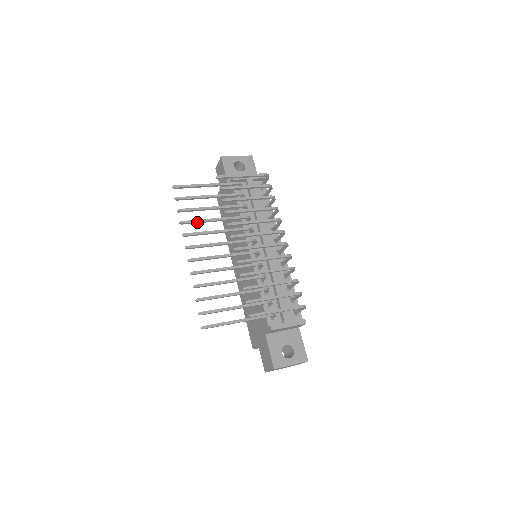
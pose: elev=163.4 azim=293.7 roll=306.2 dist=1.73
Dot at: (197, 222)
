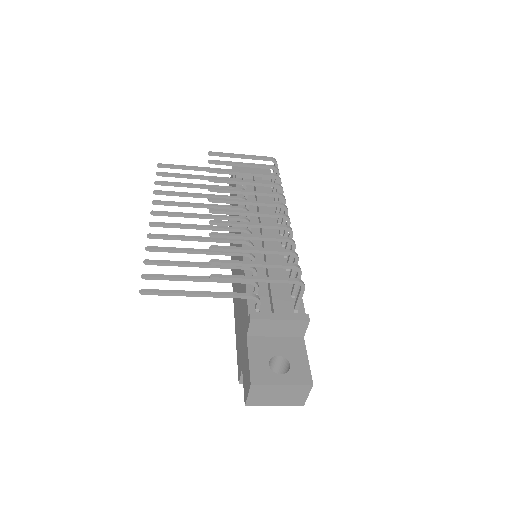
Dot at: (175, 194)
